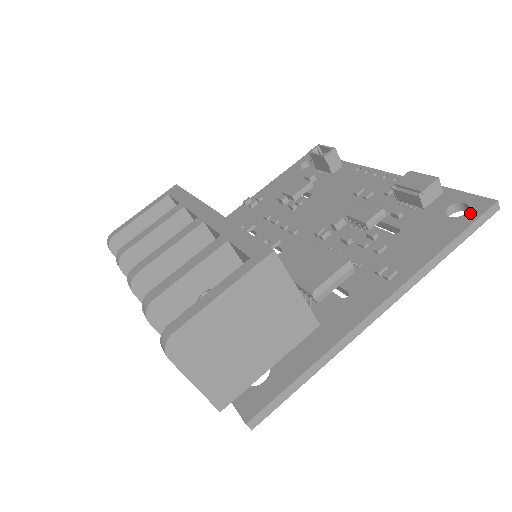
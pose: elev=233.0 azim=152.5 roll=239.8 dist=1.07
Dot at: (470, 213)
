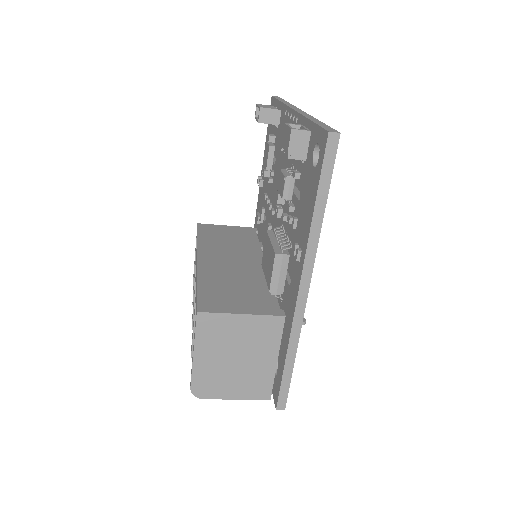
Dot at: (319, 158)
